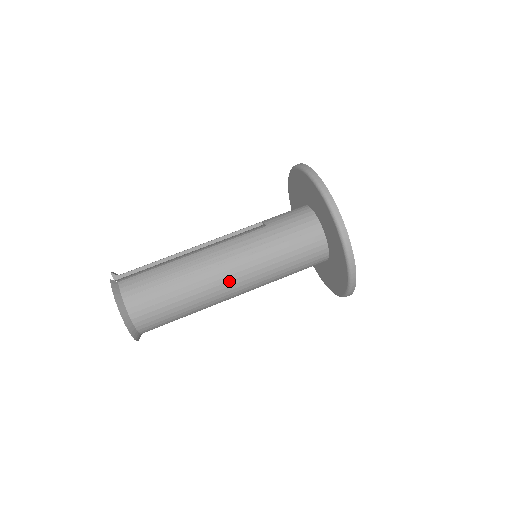
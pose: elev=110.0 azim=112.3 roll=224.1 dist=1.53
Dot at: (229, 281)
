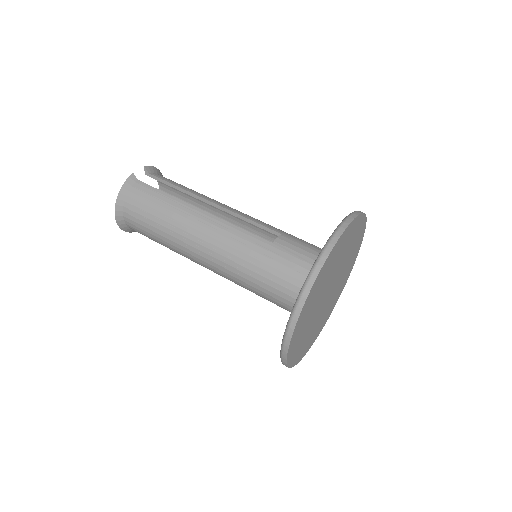
Dot at: (204, 257)
